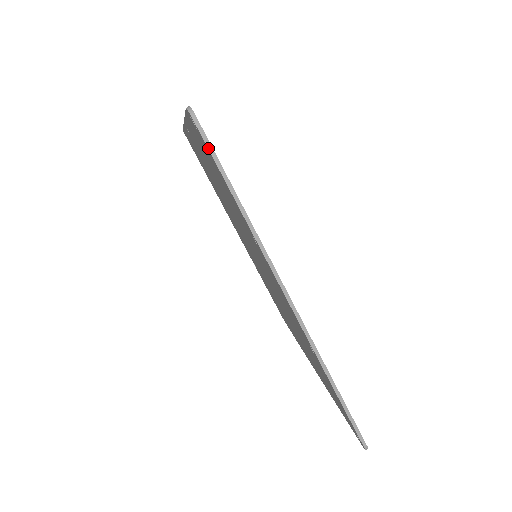
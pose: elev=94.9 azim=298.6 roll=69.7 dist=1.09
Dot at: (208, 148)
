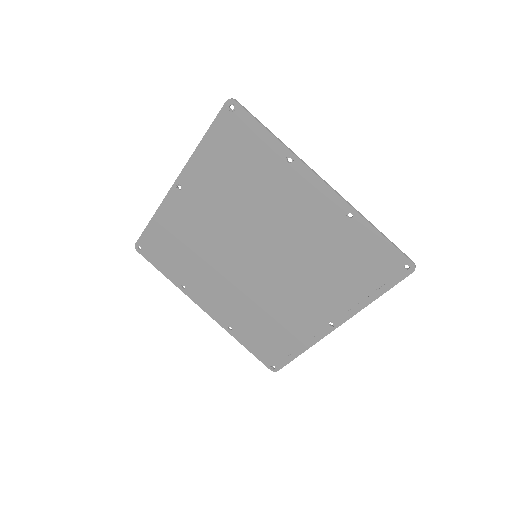
Dot at: (248, 112)
